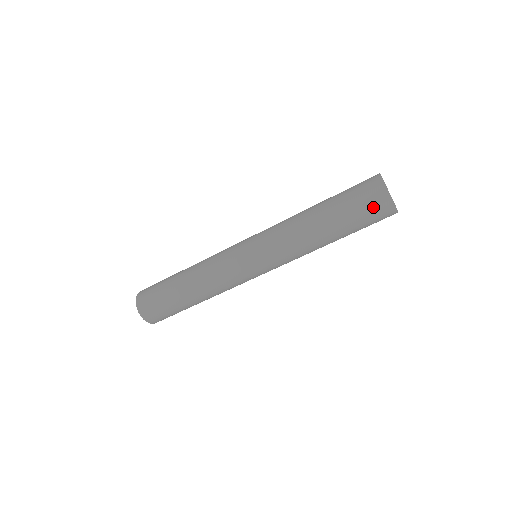
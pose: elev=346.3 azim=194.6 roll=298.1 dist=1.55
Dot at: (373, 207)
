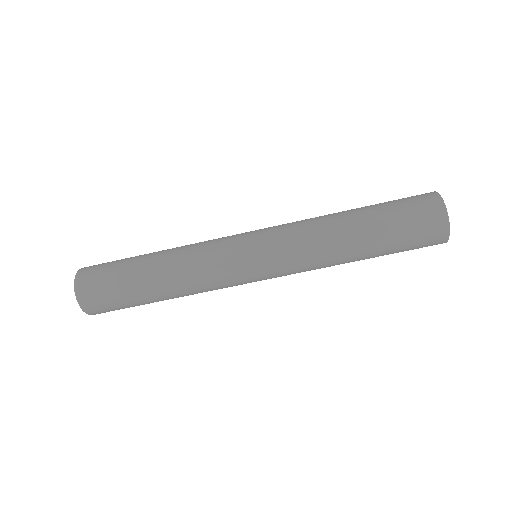
Dot at: (425, 244)
